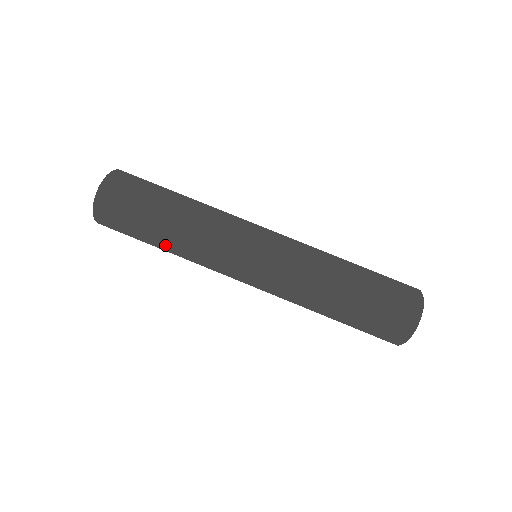
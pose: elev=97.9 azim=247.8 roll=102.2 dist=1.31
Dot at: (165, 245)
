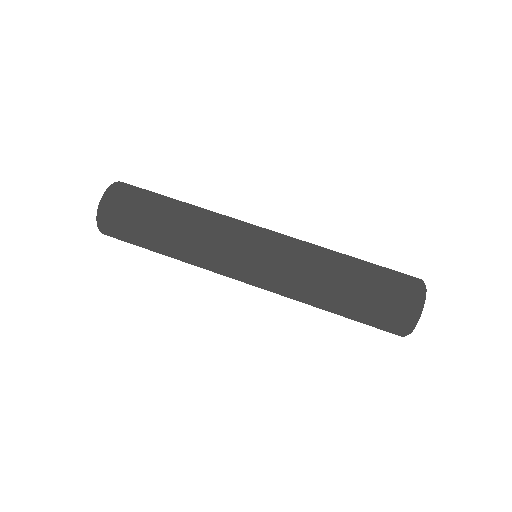
Dot at: (173, 219)
